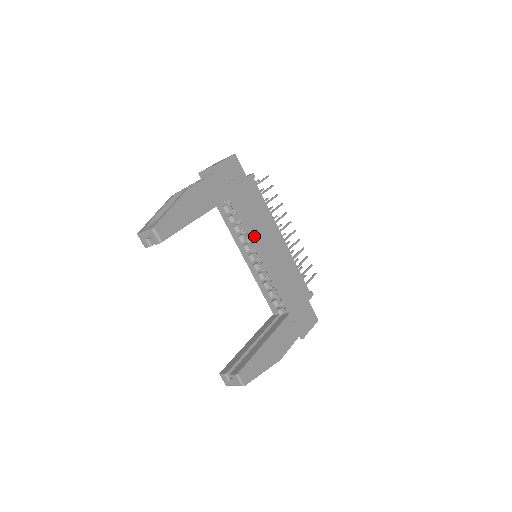
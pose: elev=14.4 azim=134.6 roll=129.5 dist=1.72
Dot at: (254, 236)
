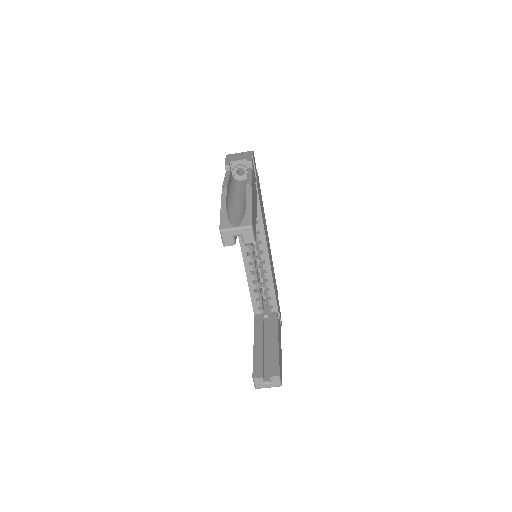
Dot at: (265, 236)
